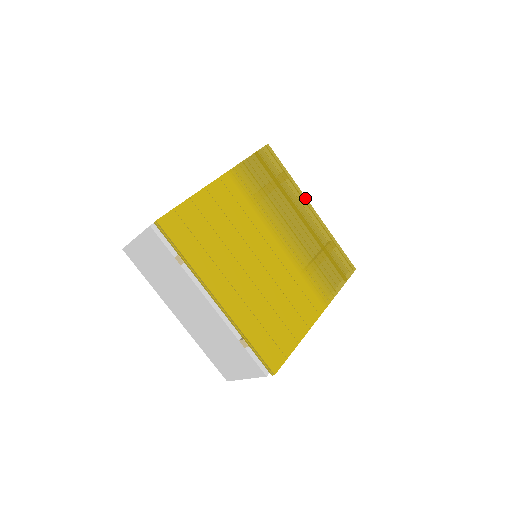
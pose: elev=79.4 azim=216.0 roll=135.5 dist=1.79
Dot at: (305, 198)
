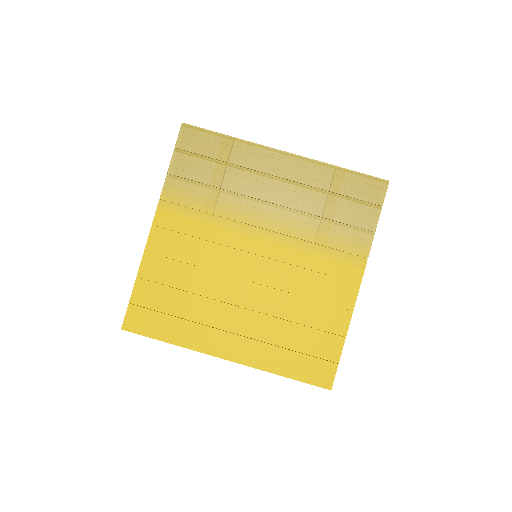
Dot at: (267, 148)
